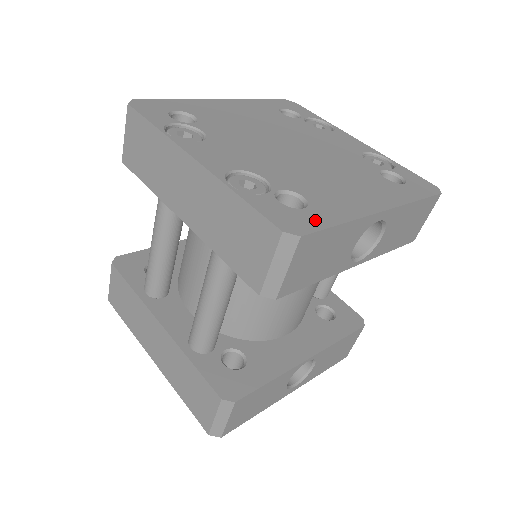
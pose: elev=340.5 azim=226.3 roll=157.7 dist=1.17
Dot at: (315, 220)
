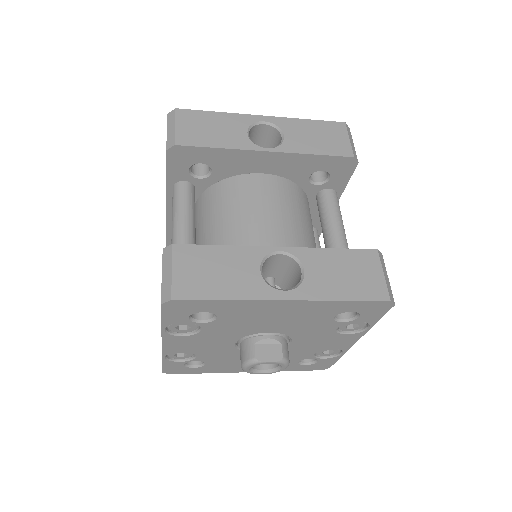
Dot at: occluded
